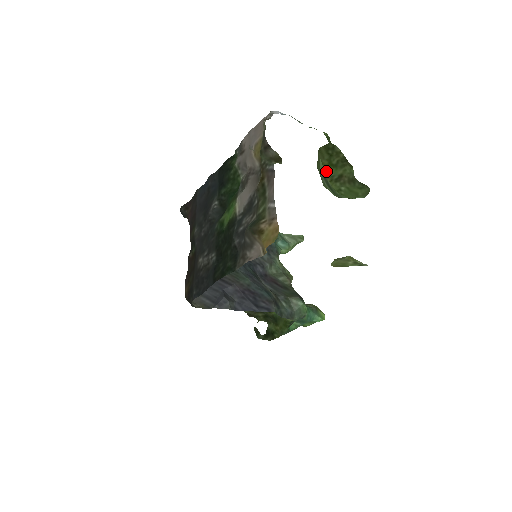
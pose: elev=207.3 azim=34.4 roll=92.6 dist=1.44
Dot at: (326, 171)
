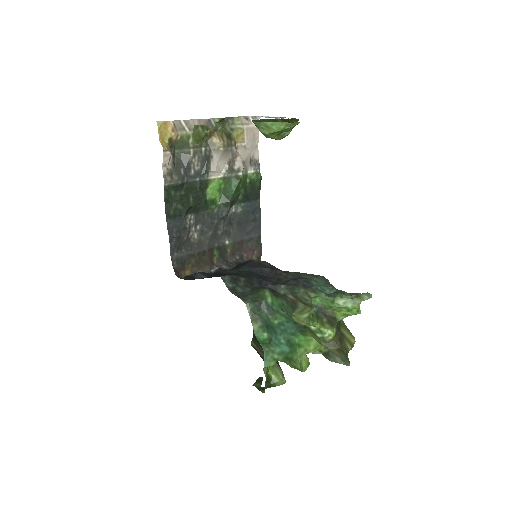
Dot at: occluded
